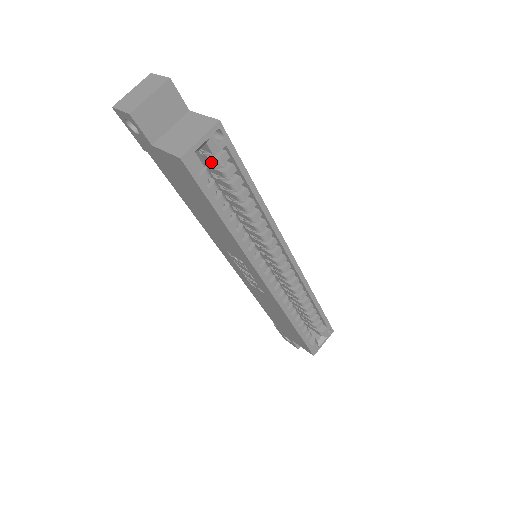
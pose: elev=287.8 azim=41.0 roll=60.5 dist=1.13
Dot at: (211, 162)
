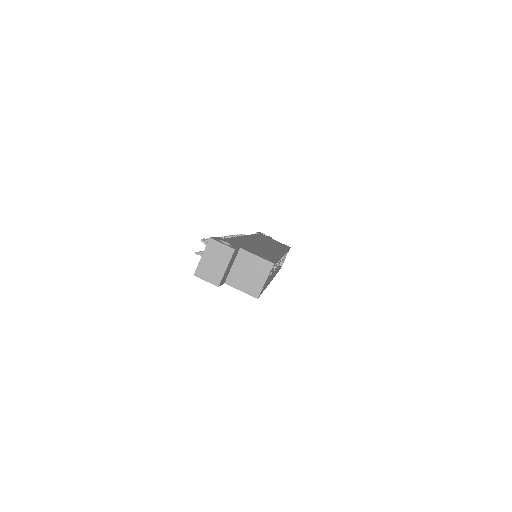
Dot at: occluded
